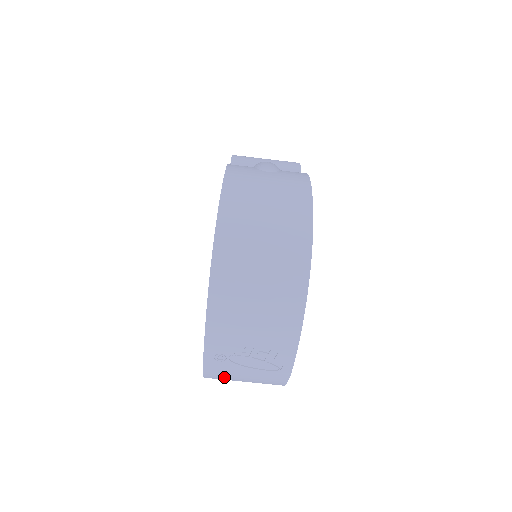
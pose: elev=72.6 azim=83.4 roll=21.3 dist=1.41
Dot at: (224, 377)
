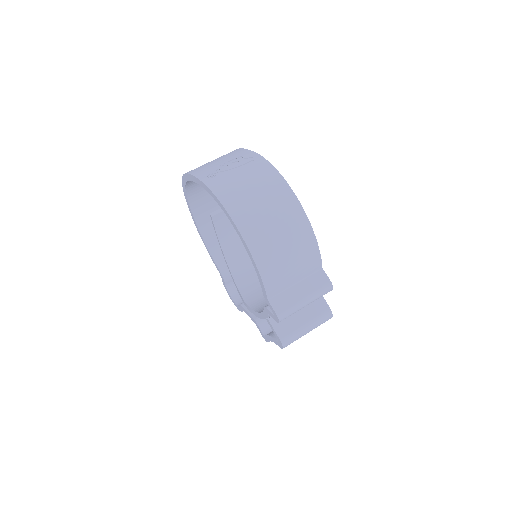
Dot at: (232, 191)
